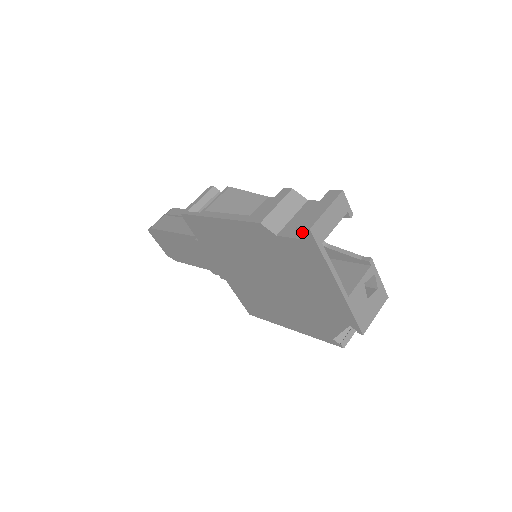
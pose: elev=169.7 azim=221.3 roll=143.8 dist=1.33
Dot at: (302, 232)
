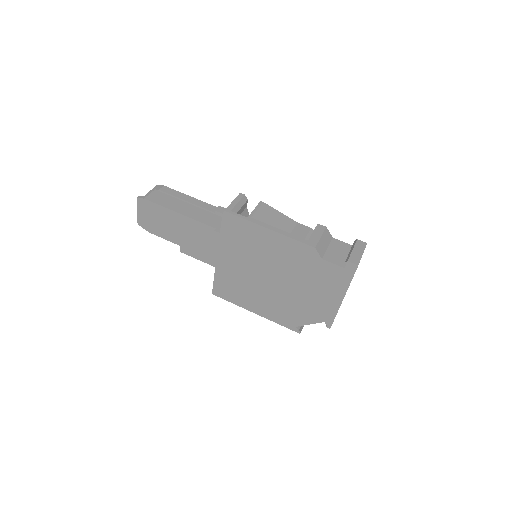
Dot at: (349, 265)
